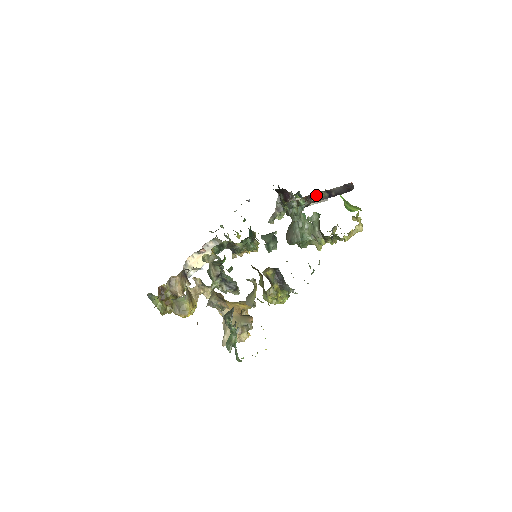
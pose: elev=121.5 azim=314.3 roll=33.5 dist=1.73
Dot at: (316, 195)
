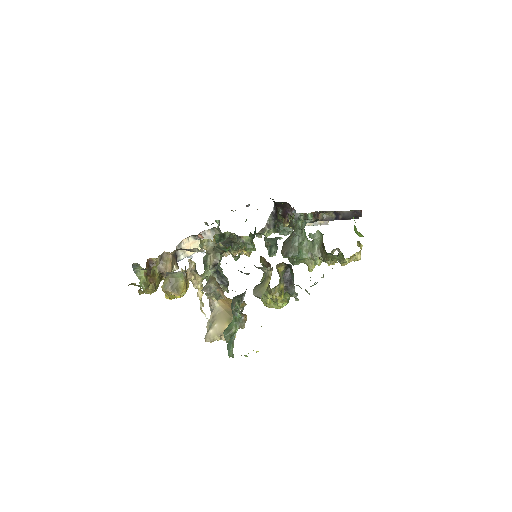
Dot at: (323, 214)
